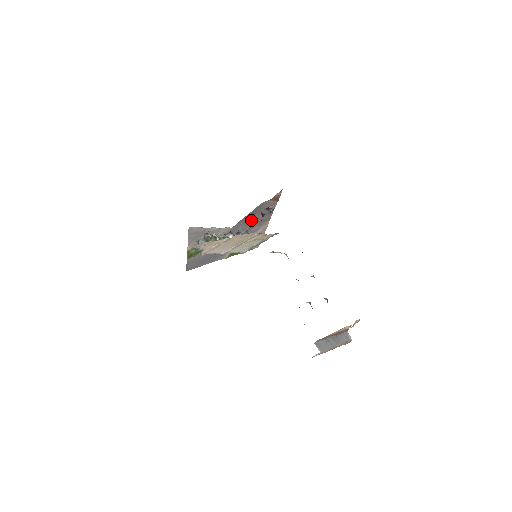
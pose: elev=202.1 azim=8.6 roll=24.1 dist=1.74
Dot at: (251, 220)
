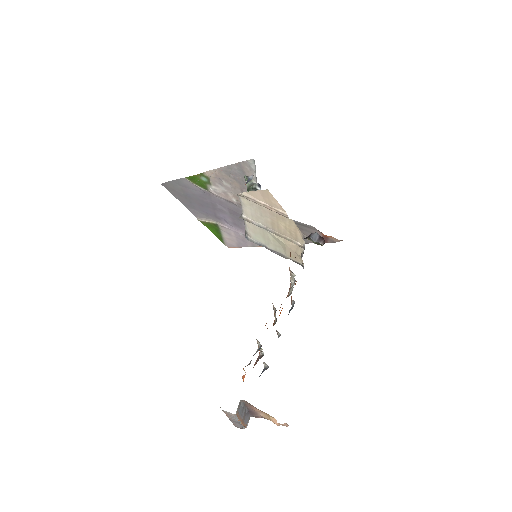
Dot at: occluded
